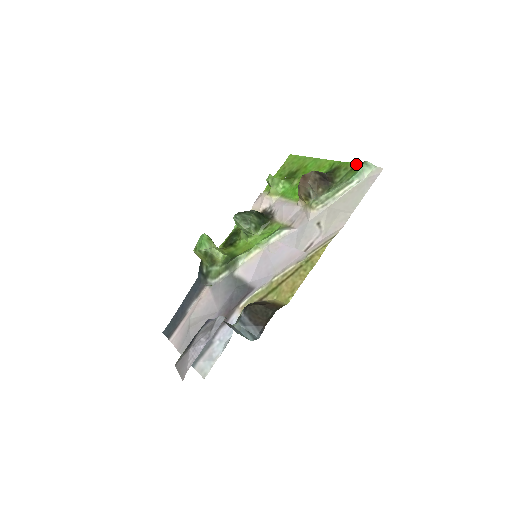
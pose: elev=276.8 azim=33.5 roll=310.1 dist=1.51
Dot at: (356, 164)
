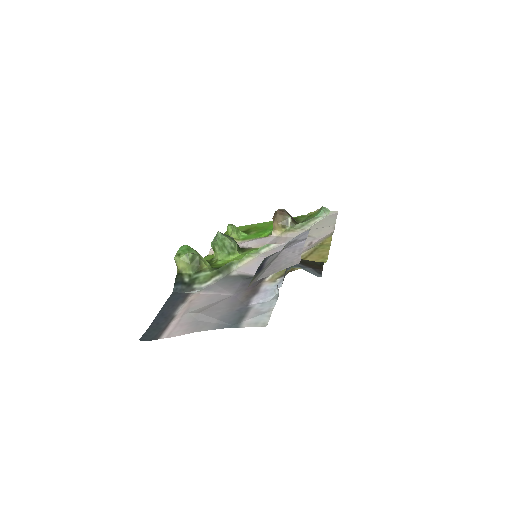
Dot at: (312, 213)
